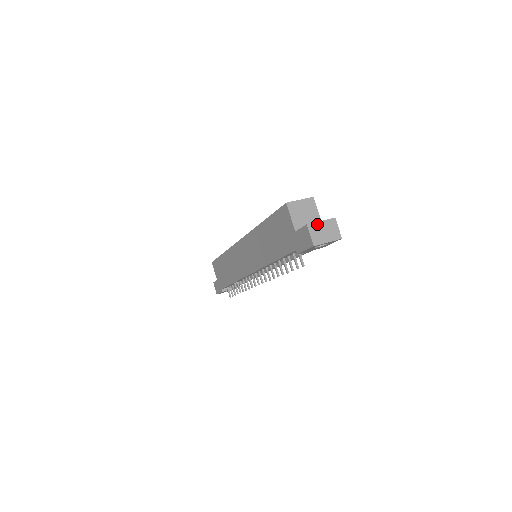
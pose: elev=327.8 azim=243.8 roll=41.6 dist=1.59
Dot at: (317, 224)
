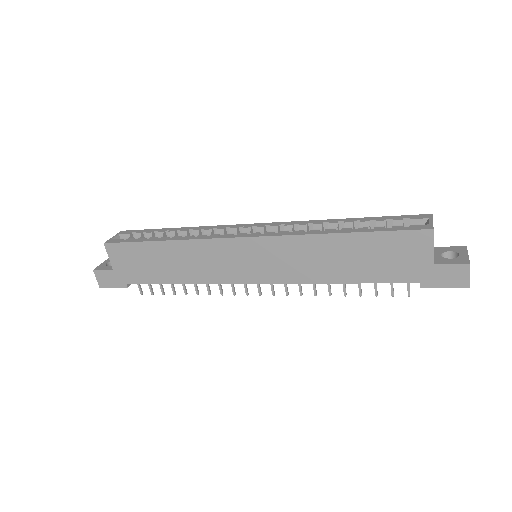
Dot at: (469, 260)
